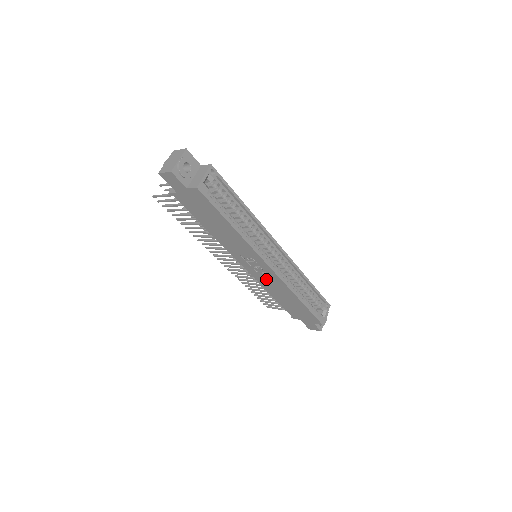
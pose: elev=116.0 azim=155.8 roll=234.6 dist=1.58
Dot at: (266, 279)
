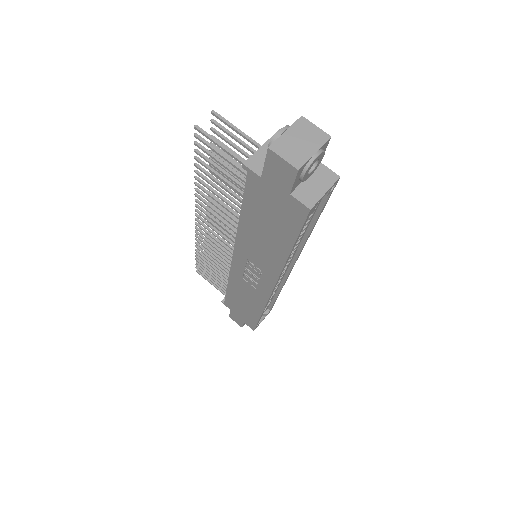
Dot at: (247, 283)
